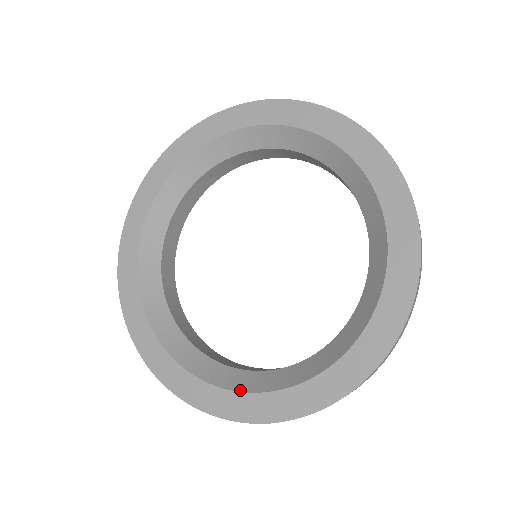
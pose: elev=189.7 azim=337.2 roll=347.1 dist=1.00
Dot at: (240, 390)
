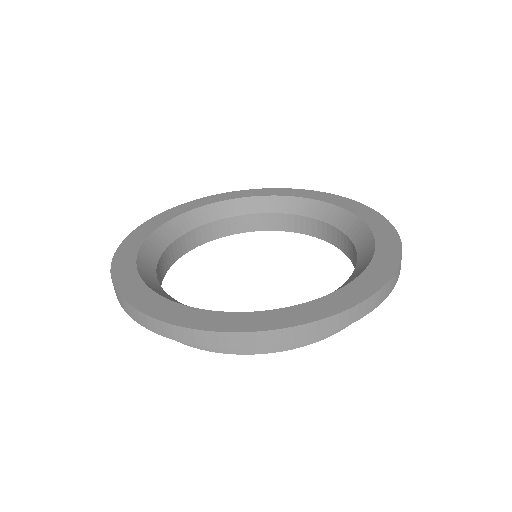
Dot at: (182, 304)
